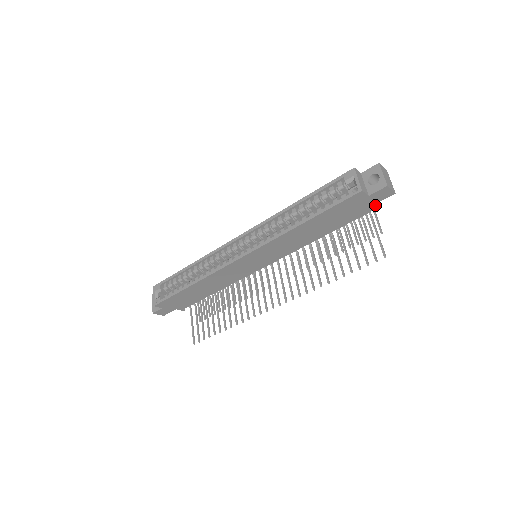
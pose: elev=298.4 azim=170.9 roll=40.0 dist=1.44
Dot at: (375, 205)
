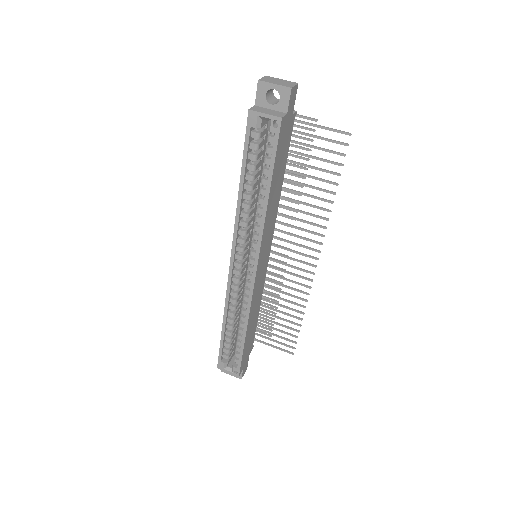
Dot at: occluded
